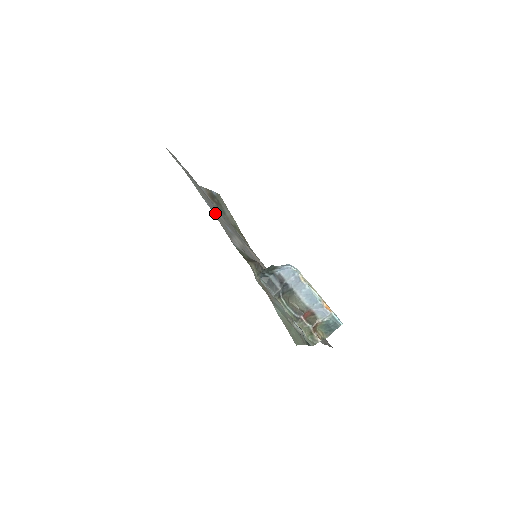
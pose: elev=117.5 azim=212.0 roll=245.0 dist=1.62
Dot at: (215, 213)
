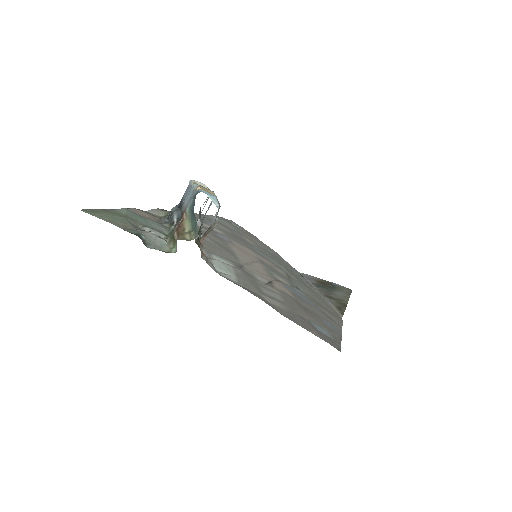
Dot at: occluded
